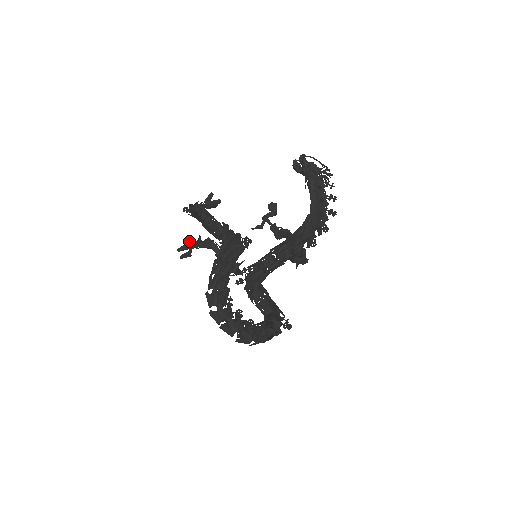
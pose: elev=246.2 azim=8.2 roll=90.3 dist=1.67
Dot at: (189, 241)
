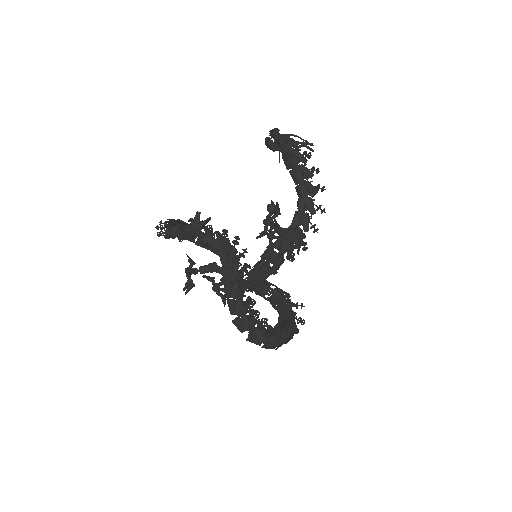
Dot at: (186, 271)
